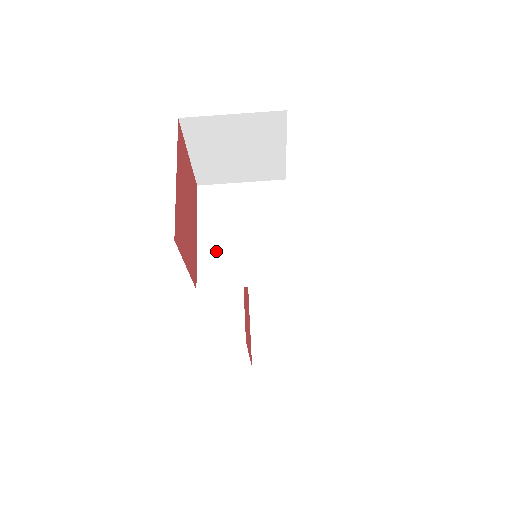
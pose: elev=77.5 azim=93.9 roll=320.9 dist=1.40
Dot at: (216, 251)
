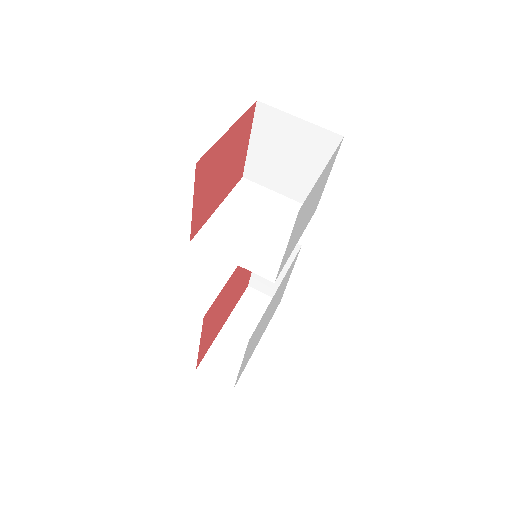
Dot at: (225, 225)
